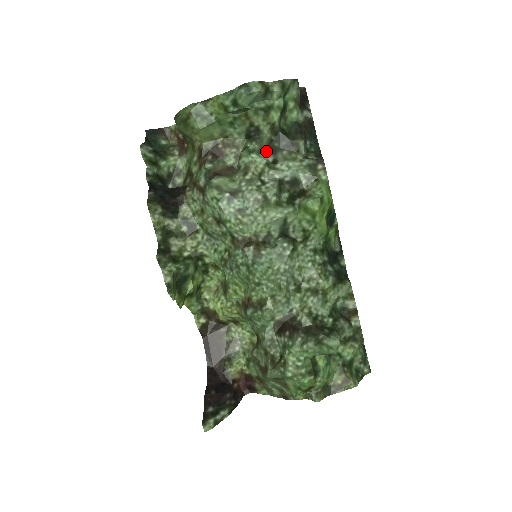
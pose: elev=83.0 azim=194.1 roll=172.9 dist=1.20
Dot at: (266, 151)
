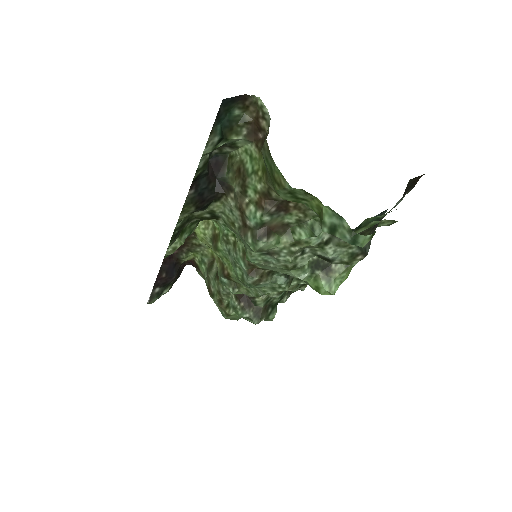
Dot at: occluded
